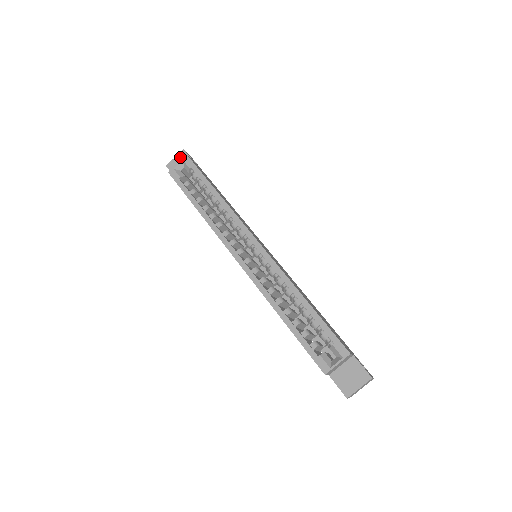
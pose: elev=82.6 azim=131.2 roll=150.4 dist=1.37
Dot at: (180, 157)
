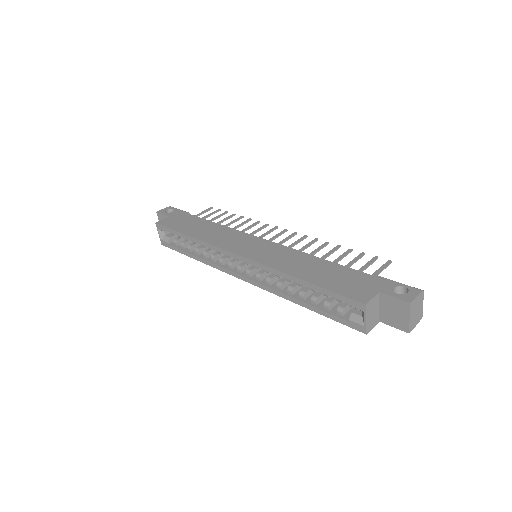
Dot at: occluded
